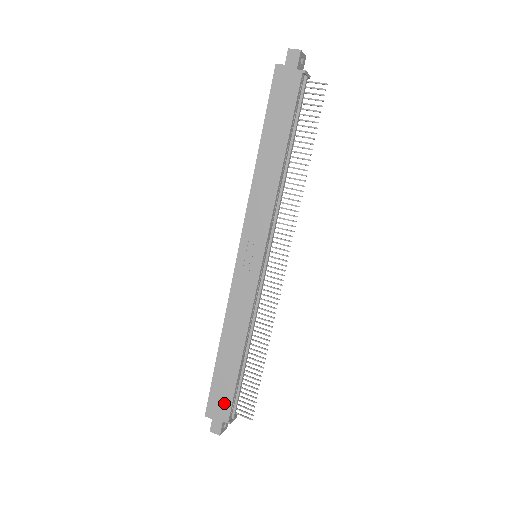
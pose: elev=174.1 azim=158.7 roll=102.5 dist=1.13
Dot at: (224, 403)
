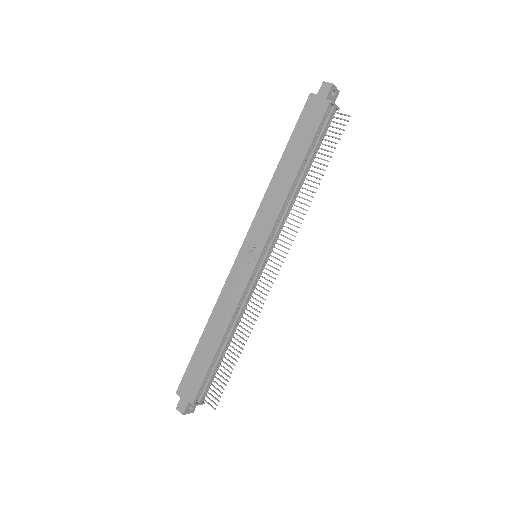
Dot at: (194, 384)
